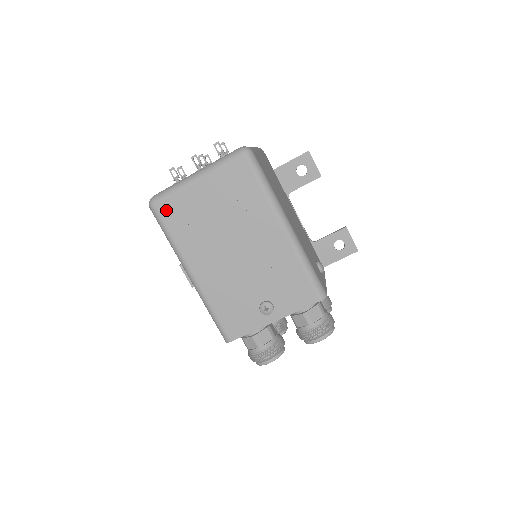
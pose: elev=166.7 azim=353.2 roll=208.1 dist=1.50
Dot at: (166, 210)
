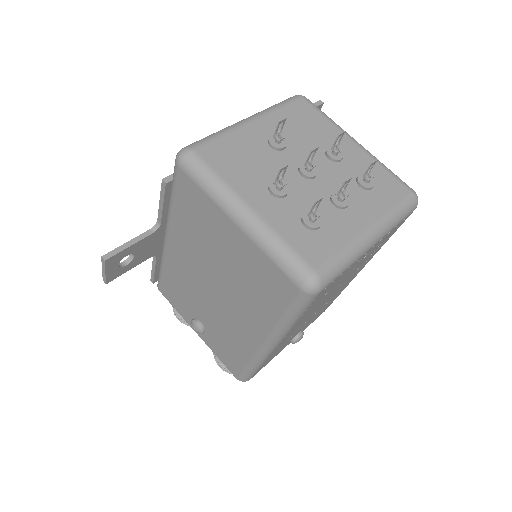
Dot at: occluded
